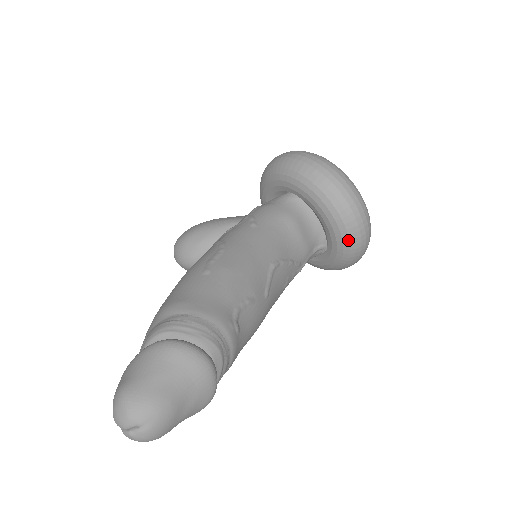
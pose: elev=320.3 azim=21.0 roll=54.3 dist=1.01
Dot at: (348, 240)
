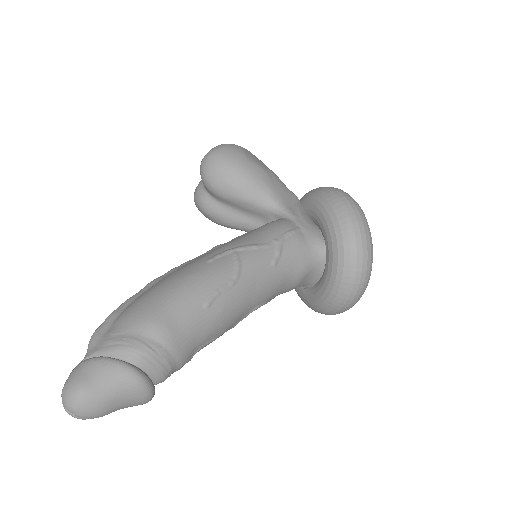
Dot at: (320, 309)
